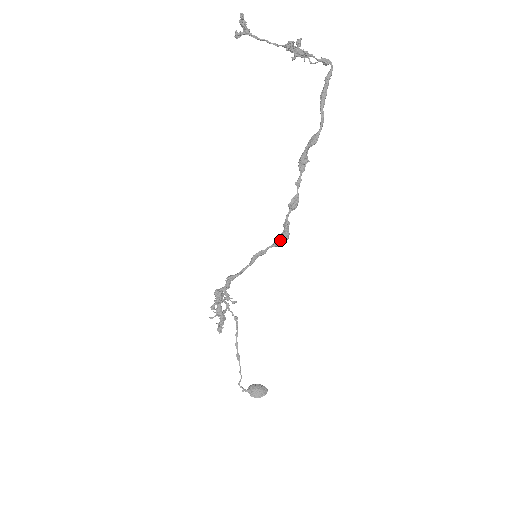
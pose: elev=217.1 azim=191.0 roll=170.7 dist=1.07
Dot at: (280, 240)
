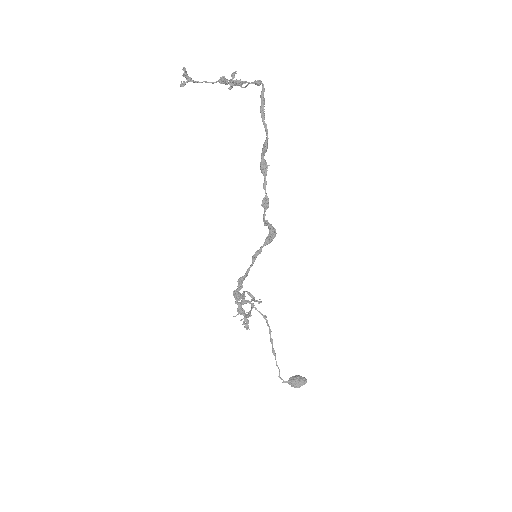
Dot at: (269, 238)
